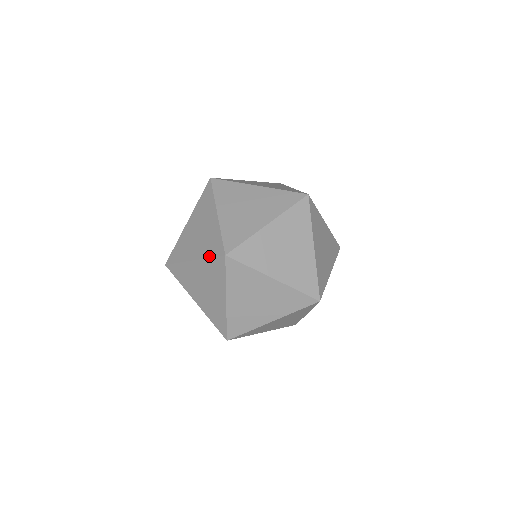
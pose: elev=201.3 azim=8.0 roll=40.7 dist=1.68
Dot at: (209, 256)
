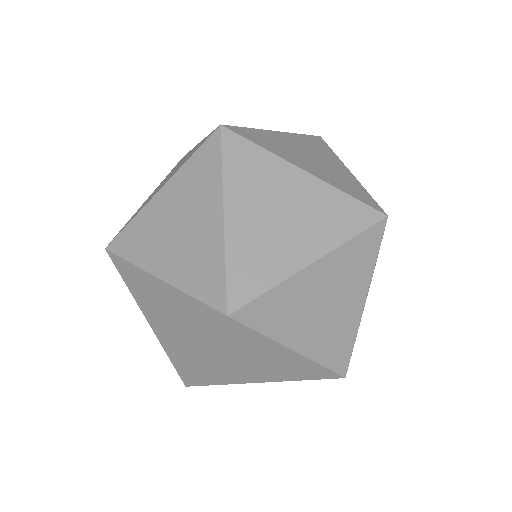
Dot at: occluded
